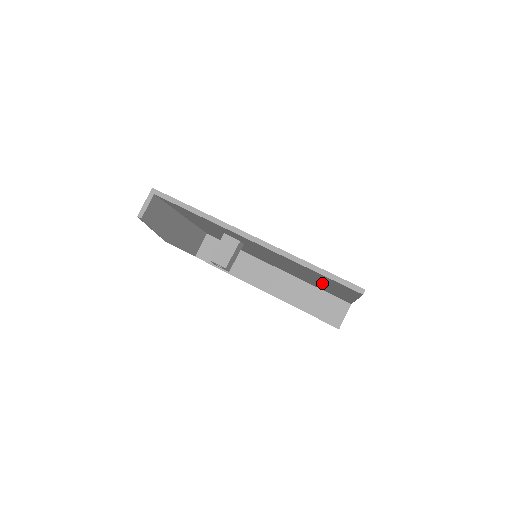
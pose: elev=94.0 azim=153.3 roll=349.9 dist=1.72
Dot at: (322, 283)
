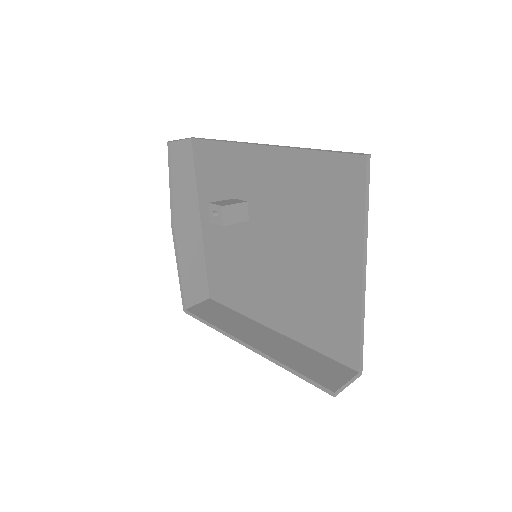
Dot at: (323, 255)
